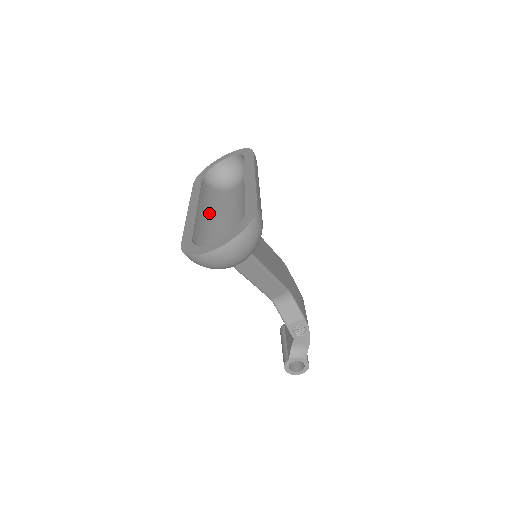
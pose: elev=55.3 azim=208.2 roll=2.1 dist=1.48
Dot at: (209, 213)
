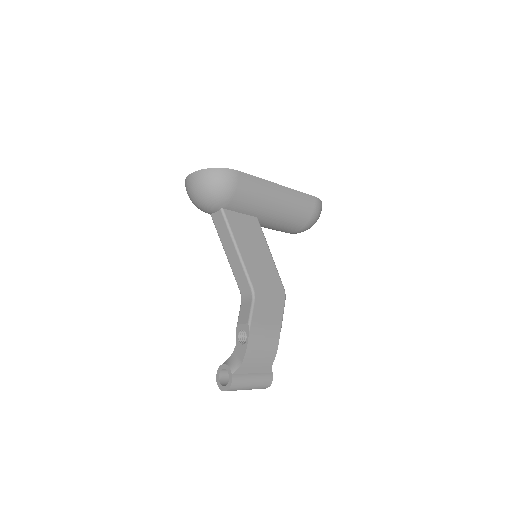
Dot at: occluded
